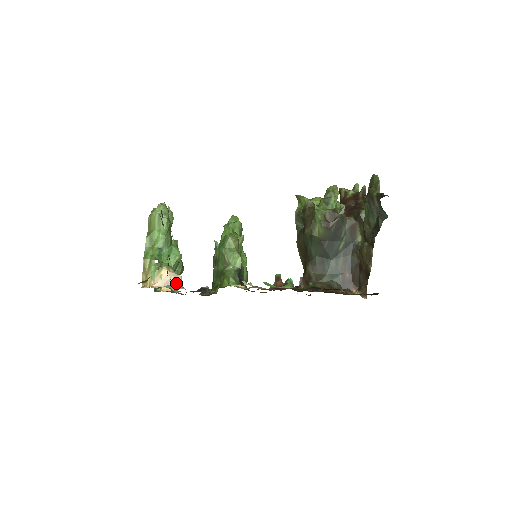
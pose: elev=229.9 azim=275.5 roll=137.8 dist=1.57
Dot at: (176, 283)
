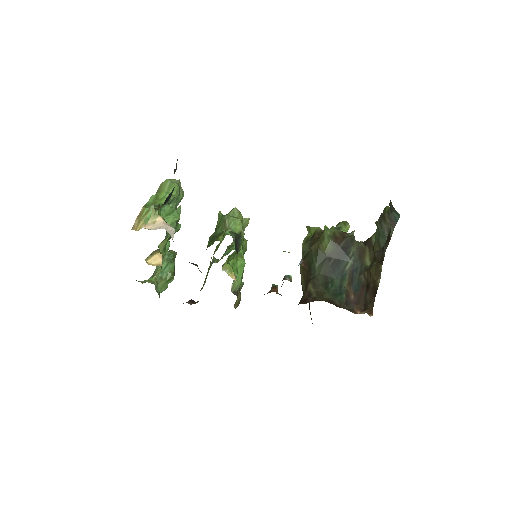
Dot at: (168, 232)
